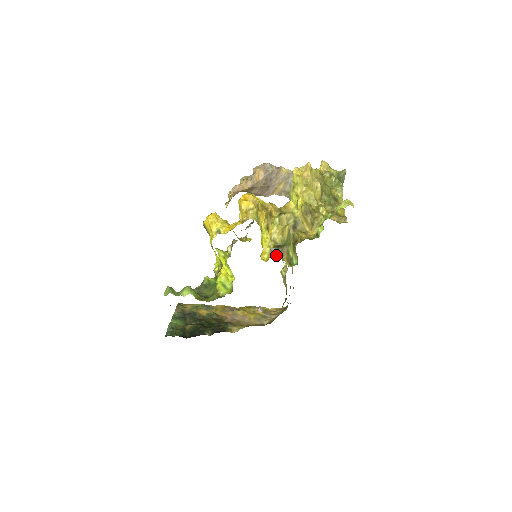
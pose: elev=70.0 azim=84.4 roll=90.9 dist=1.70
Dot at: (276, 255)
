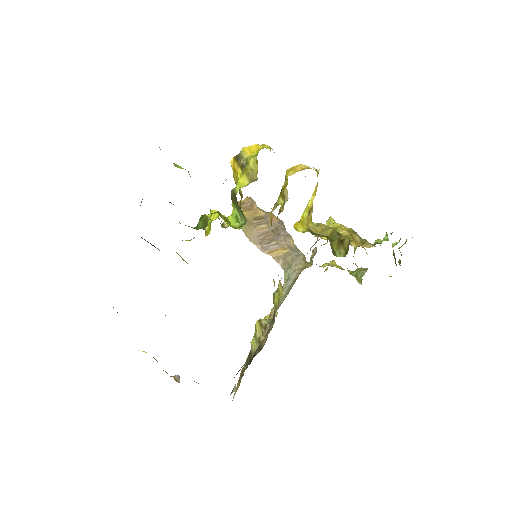
Dot at: occluded
